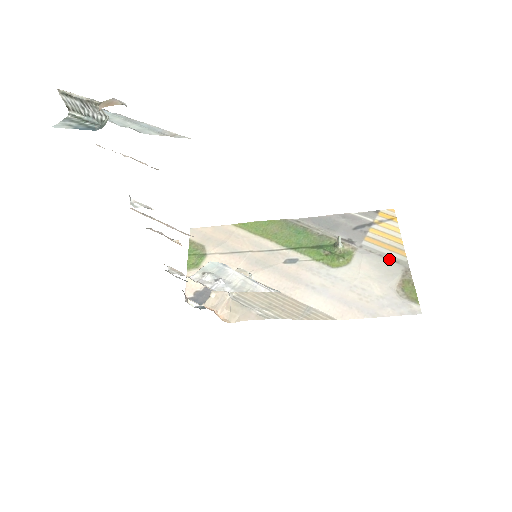
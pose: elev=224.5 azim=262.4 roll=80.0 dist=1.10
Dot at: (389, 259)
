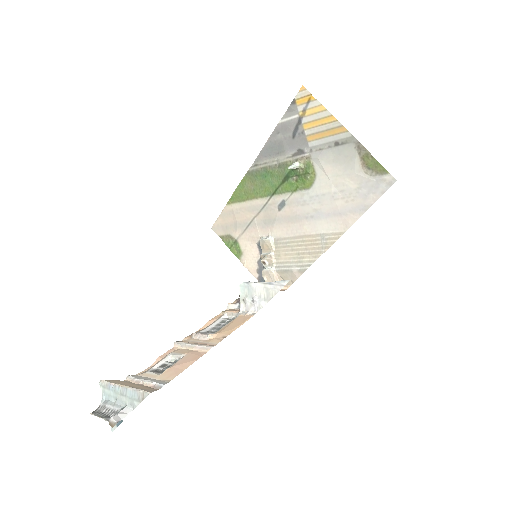
Dot at: (338, 145)
